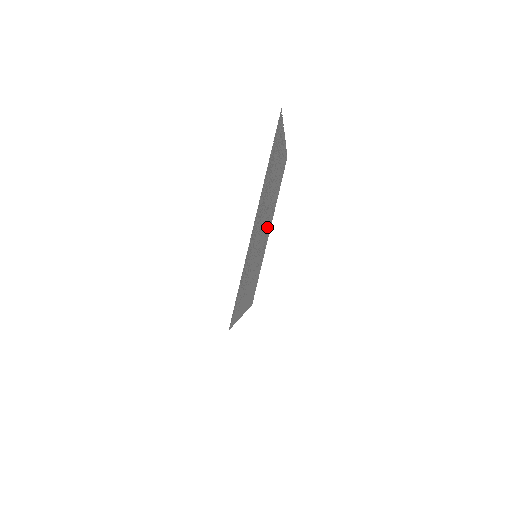
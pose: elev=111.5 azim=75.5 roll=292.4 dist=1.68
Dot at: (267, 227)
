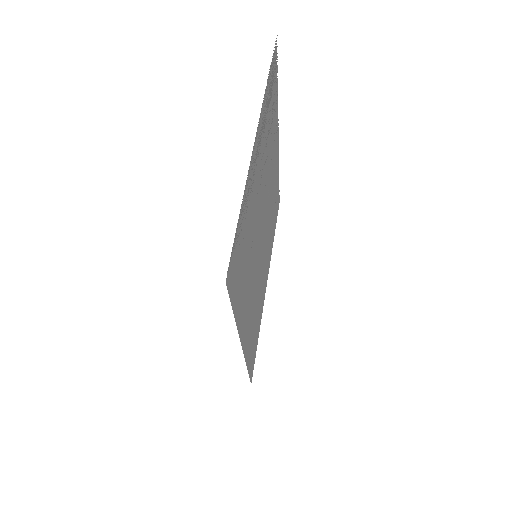
Dot at: (265, 255)
